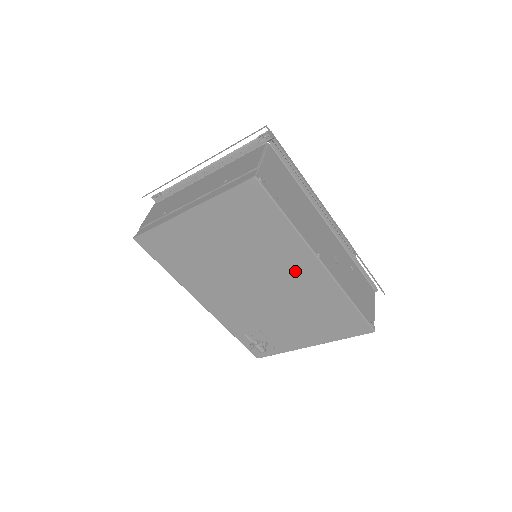
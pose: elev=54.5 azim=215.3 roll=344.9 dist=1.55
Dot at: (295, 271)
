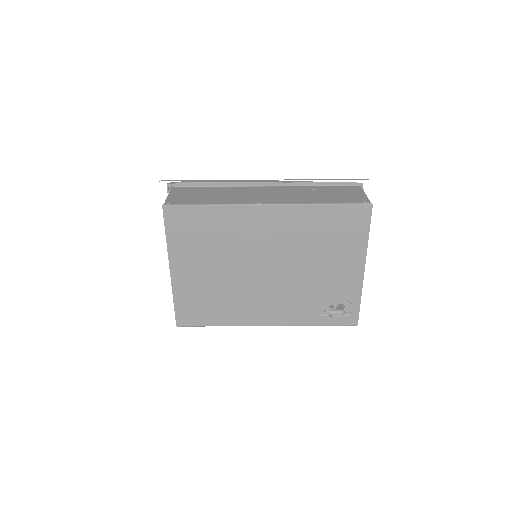
Dot at: (265, 230)
